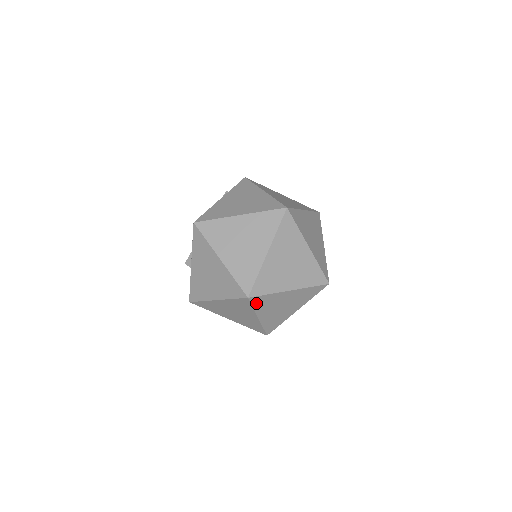
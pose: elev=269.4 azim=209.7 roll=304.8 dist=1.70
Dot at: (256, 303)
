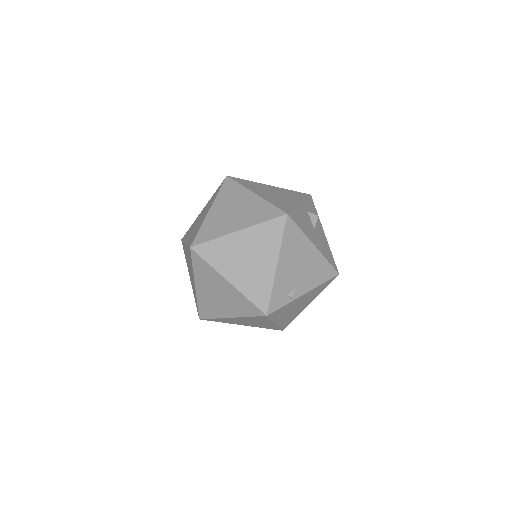
Dot at: (207, 256)
